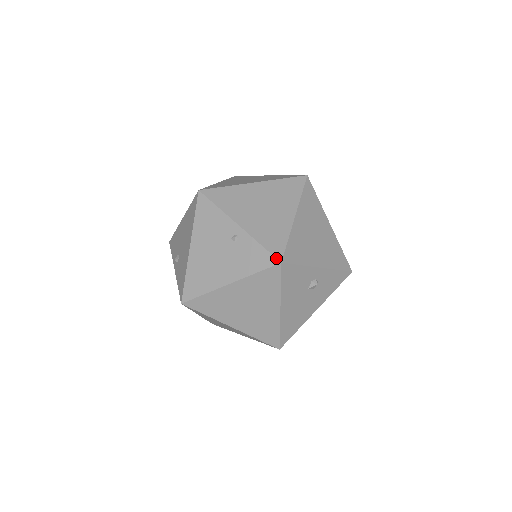
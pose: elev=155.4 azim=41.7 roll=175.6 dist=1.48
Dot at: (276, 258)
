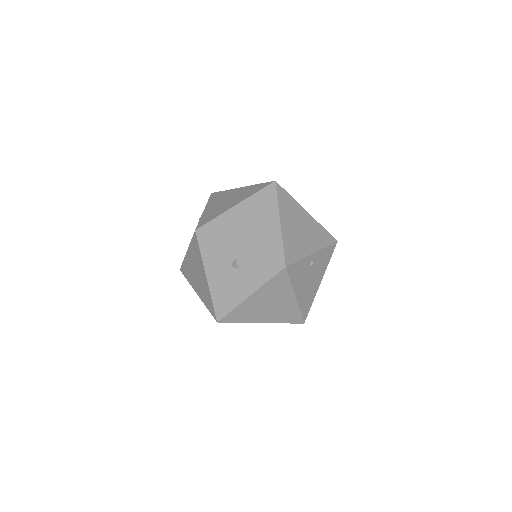
Dot at: (196, 227)
